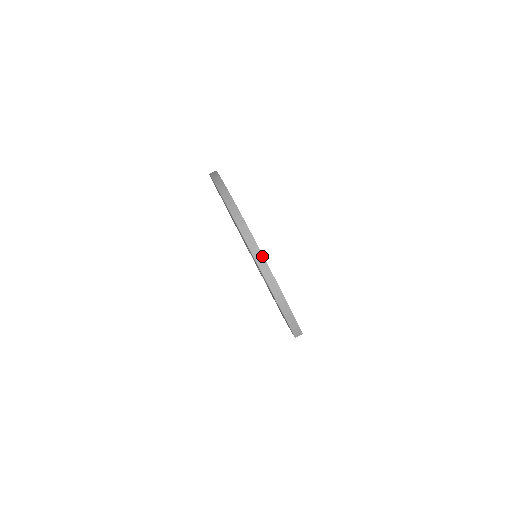
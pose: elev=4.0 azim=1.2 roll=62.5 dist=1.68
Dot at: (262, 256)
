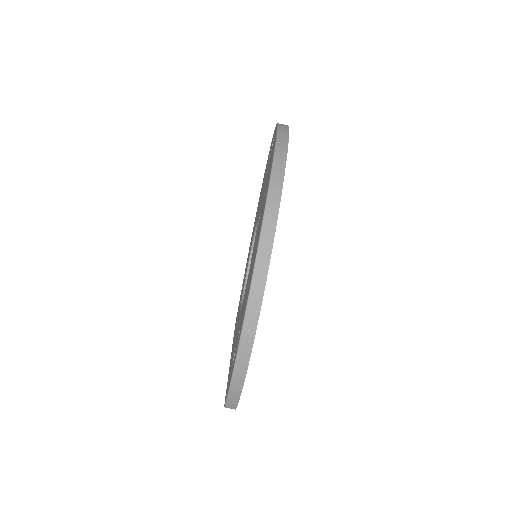
Dot at: (257, 318)
